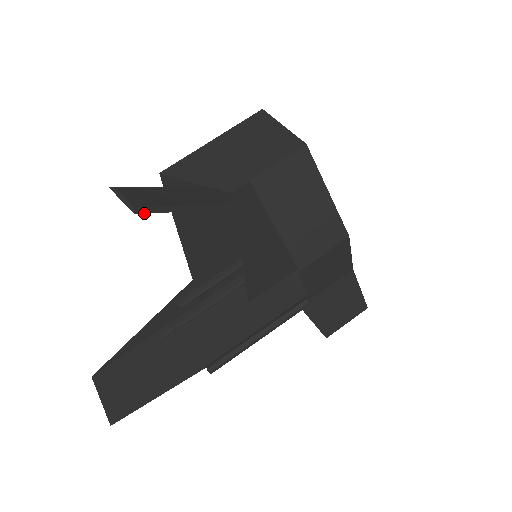
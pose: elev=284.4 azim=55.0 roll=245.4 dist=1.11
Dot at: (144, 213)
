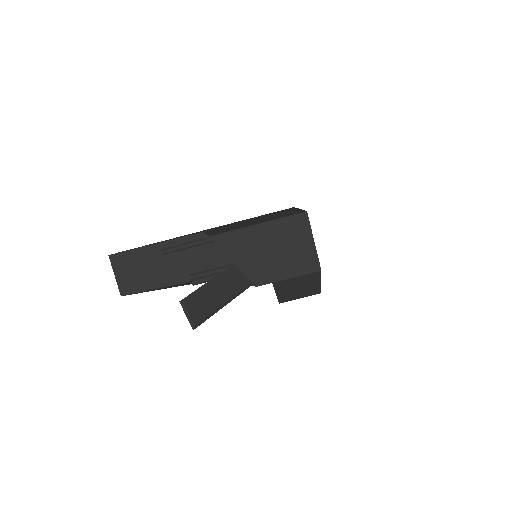
Dot at: occluded
